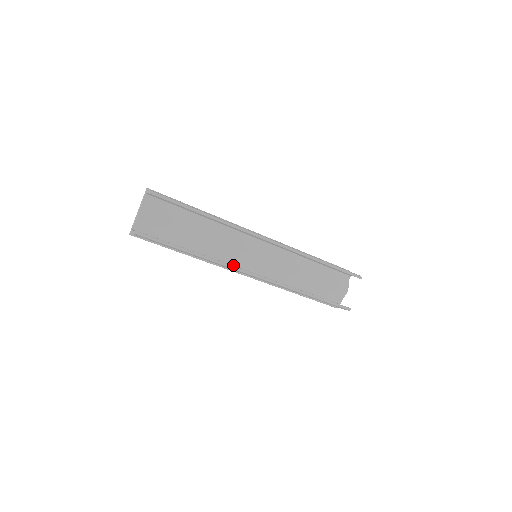
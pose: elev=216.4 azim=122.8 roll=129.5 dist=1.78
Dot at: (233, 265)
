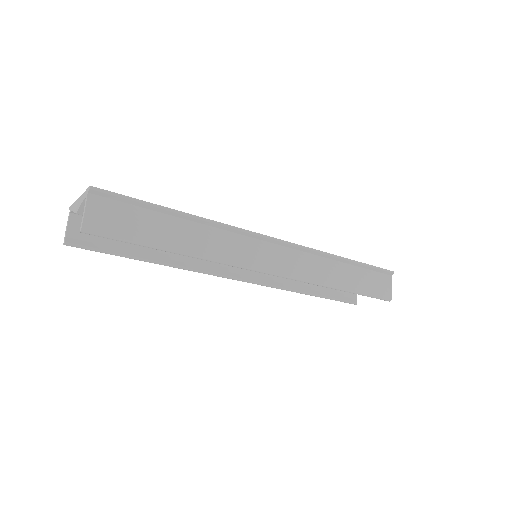
Dot at: occluded
